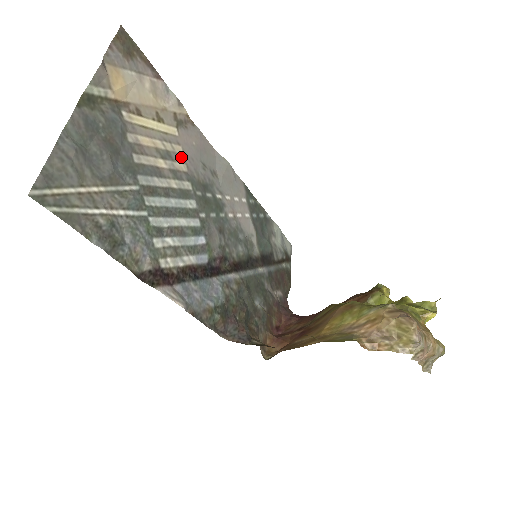
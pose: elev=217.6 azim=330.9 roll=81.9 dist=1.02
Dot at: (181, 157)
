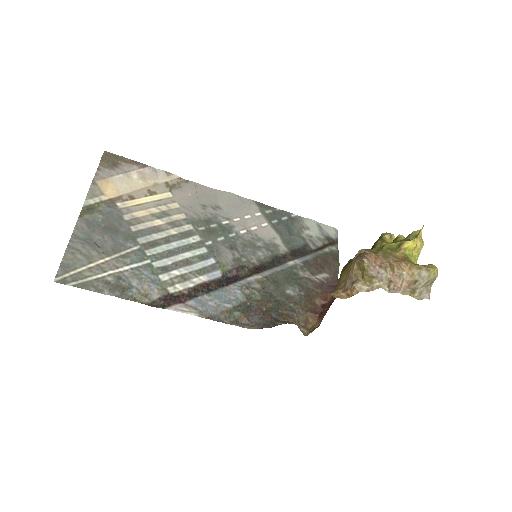
Dot at: (178, 210)
